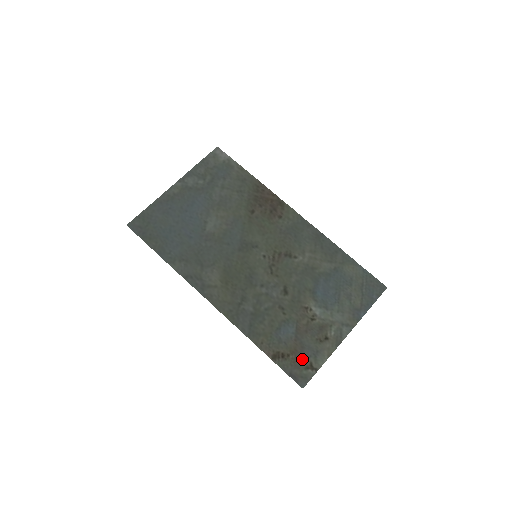
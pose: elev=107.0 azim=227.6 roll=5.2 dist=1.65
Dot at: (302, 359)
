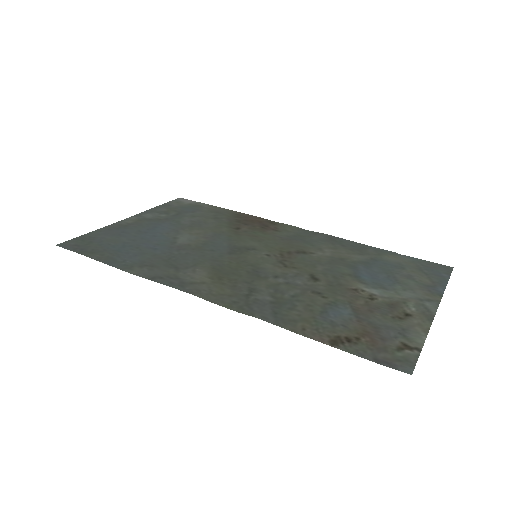
Dot at: (384, 340)
